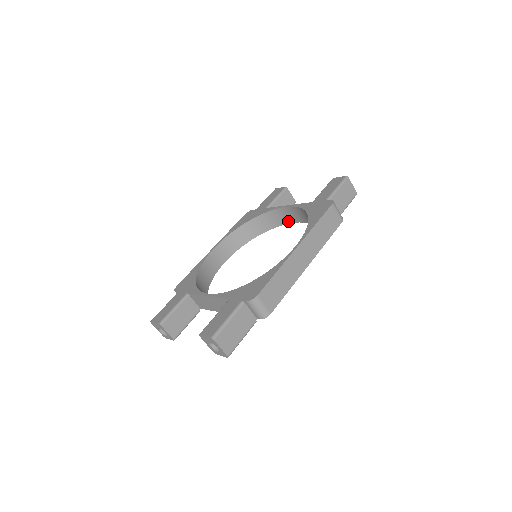
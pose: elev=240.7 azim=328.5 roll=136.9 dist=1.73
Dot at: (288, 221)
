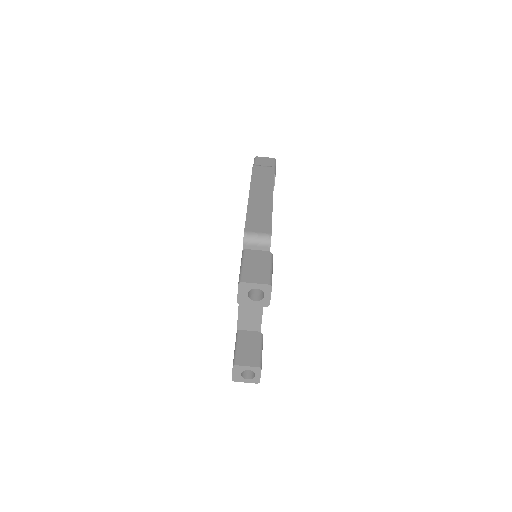
Dot at: occluded
